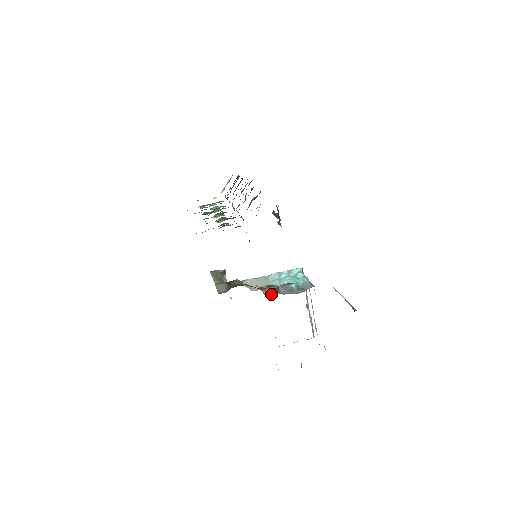
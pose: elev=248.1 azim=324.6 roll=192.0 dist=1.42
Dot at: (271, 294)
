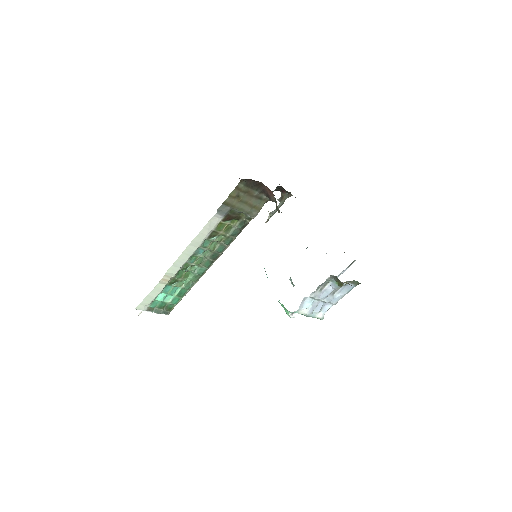
Dot at: occluded
